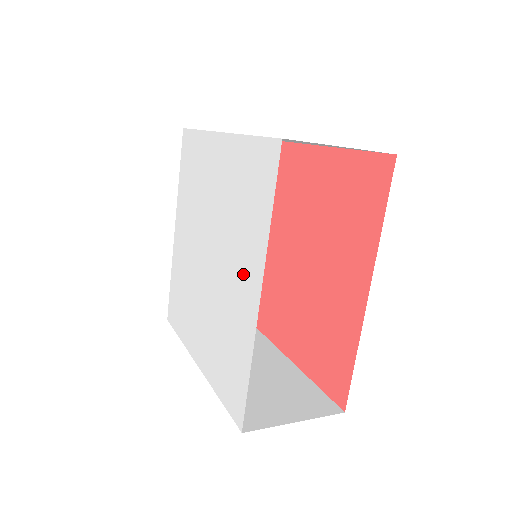
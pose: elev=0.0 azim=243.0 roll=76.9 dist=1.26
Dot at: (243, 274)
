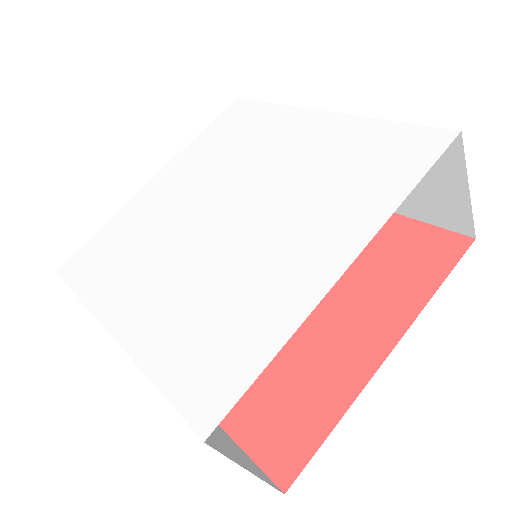
Dot at: (313, 239)
